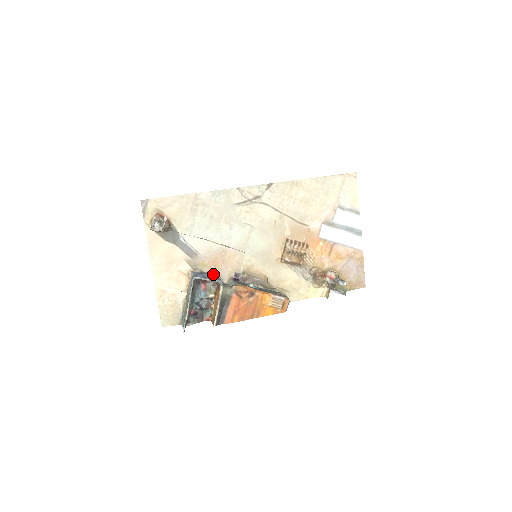
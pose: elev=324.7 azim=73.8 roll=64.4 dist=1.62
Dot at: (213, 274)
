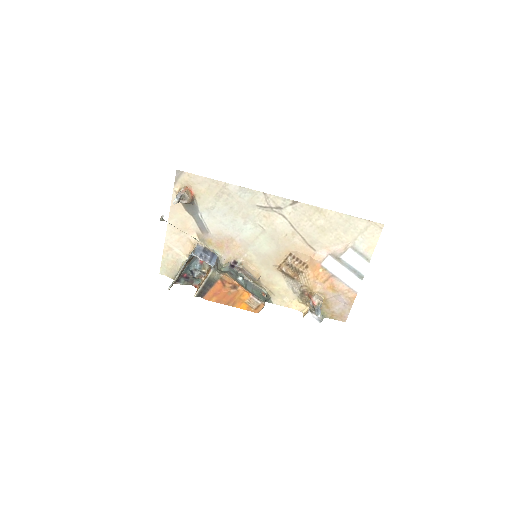
Dot at: (215, 253)
